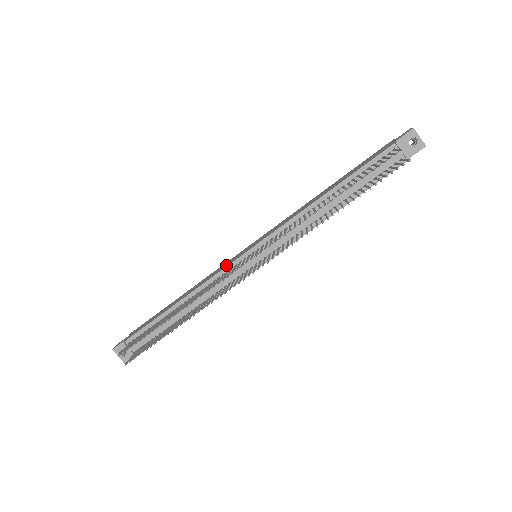
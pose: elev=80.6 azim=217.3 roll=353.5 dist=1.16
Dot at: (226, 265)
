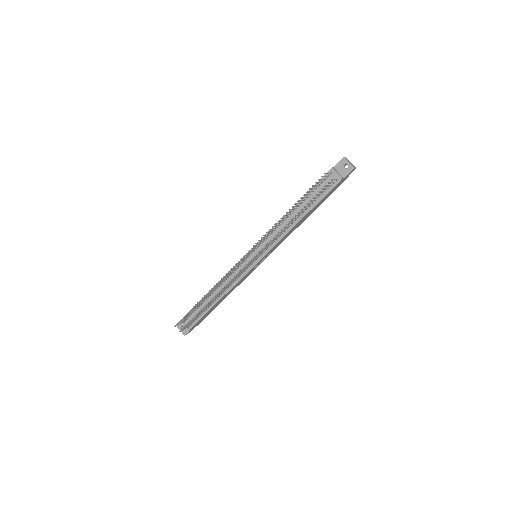
Dot at: occluded
